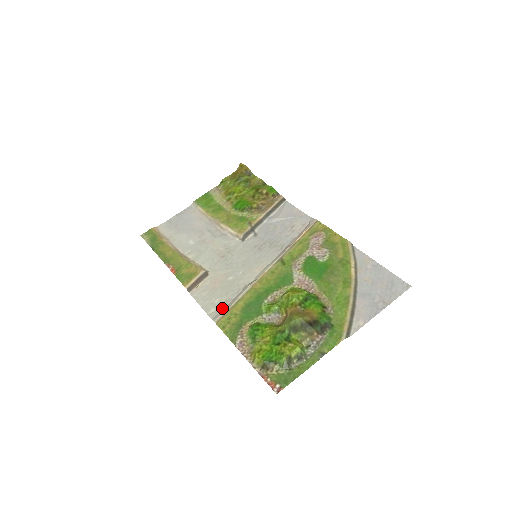
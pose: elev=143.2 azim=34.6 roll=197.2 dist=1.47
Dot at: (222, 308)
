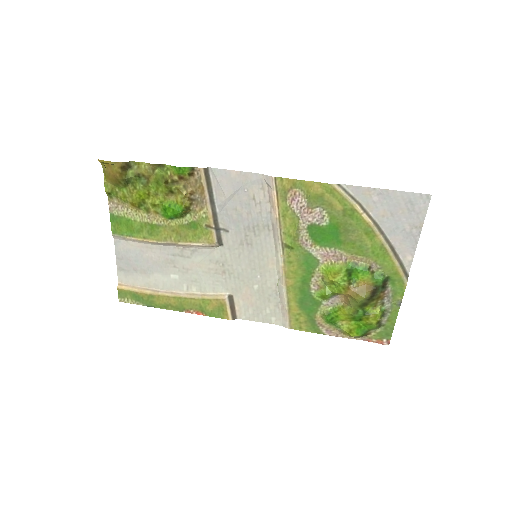
Dot at: (279, 314)
